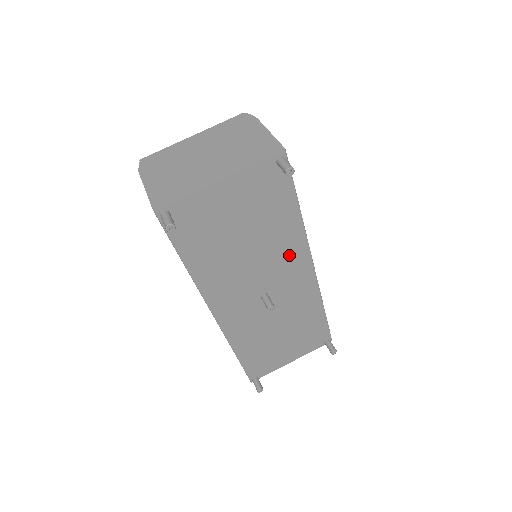
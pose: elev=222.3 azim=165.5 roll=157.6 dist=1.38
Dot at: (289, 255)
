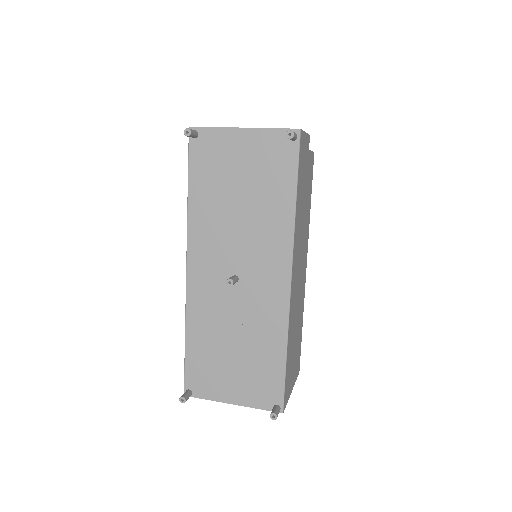
Dot at: (272, 244)
